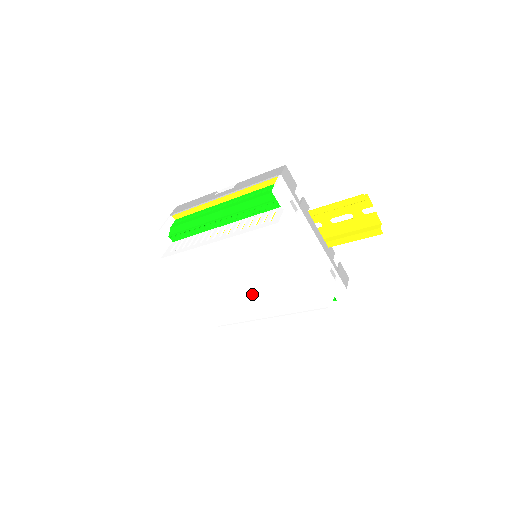
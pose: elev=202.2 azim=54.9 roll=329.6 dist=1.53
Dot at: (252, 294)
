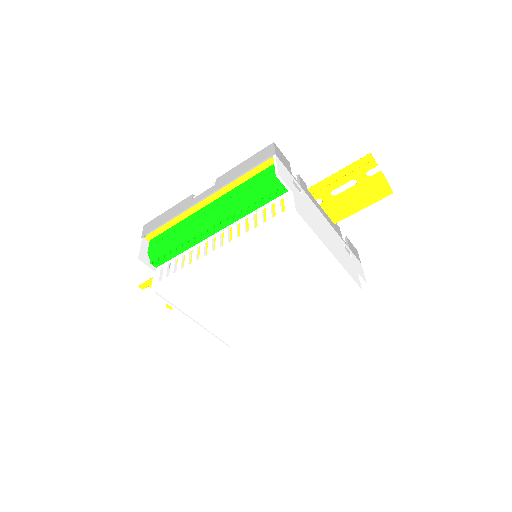
Dot at: (268, 300)
